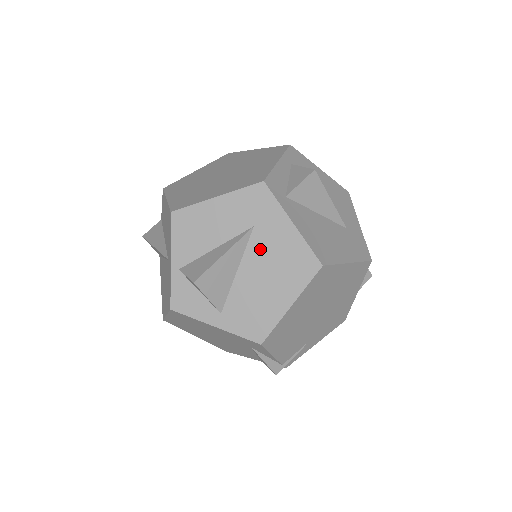
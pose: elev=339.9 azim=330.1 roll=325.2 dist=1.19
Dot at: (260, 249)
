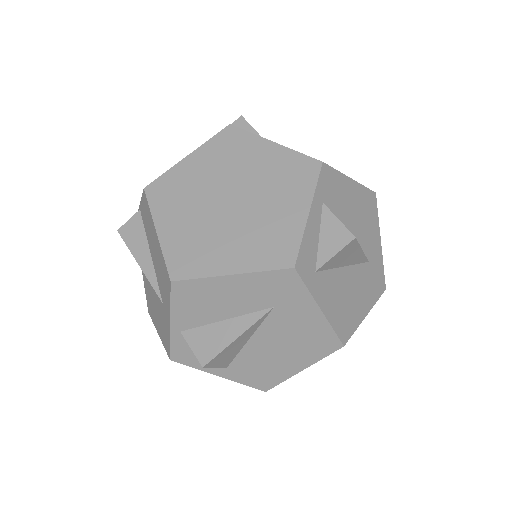
Dot at: (278, 326)
